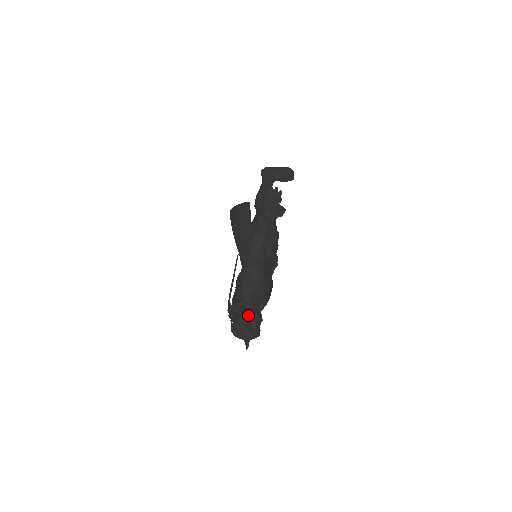
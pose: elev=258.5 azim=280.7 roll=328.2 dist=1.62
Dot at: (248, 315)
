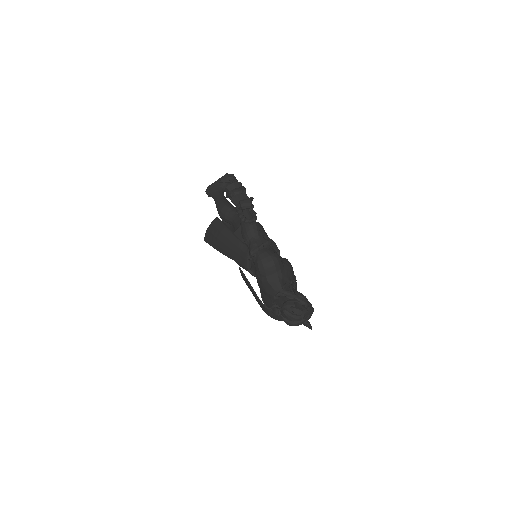
Dot at: (291, 299)
